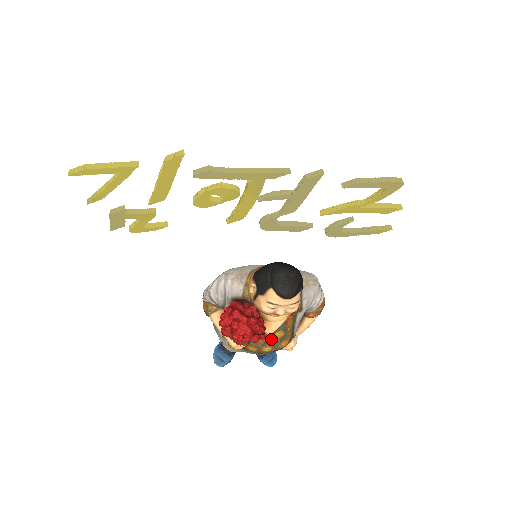
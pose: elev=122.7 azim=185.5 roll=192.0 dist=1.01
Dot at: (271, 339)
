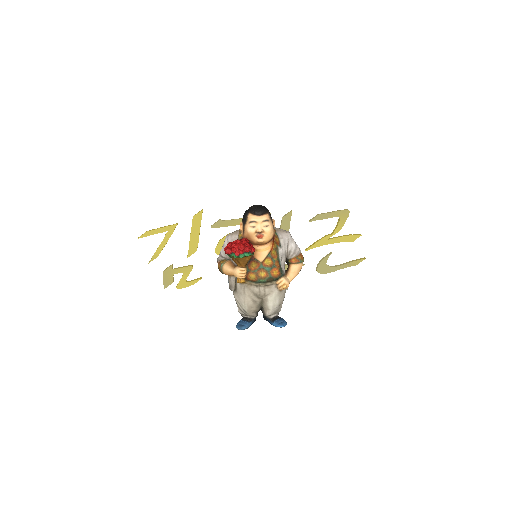
Dot at: (263, 265)
